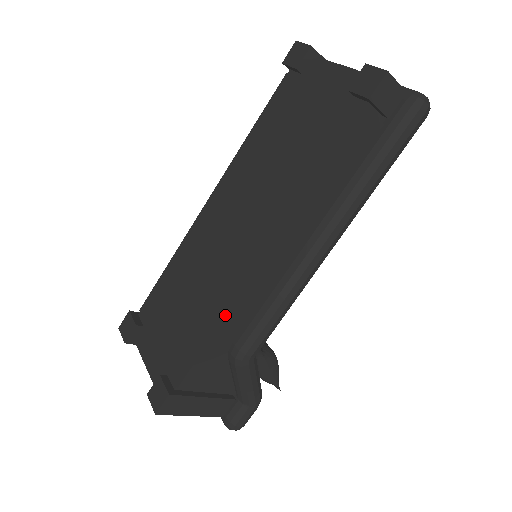
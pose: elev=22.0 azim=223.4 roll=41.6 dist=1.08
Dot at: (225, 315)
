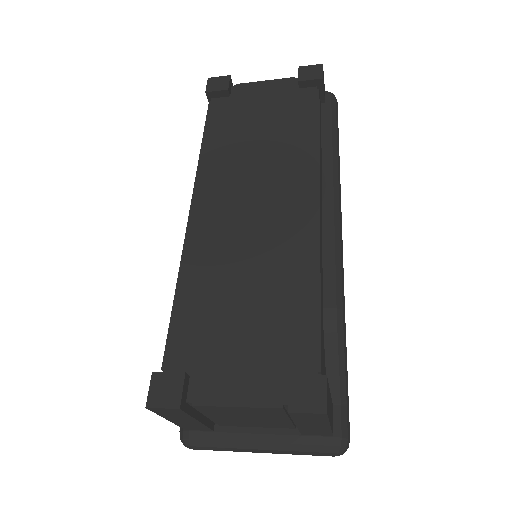
Dot at: (318, 264)
